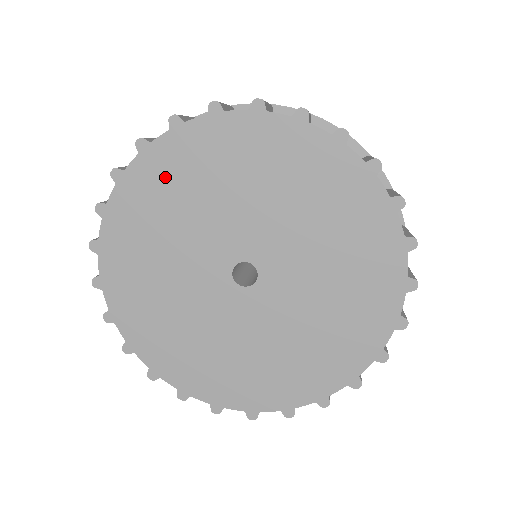
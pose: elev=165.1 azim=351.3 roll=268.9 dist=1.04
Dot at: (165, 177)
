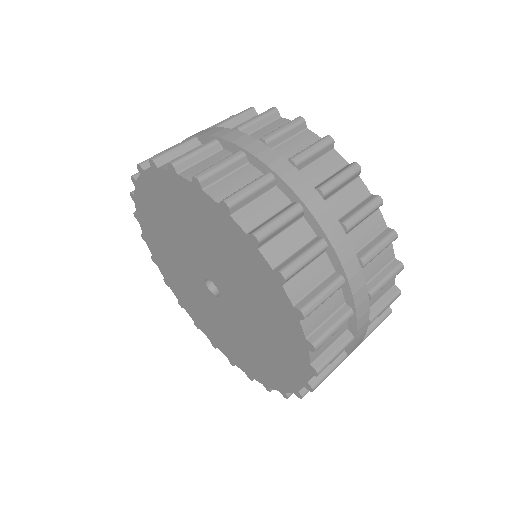
Dot at: (167, 196)
